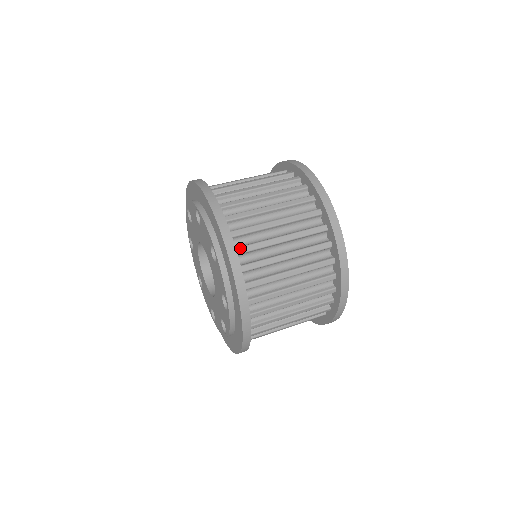
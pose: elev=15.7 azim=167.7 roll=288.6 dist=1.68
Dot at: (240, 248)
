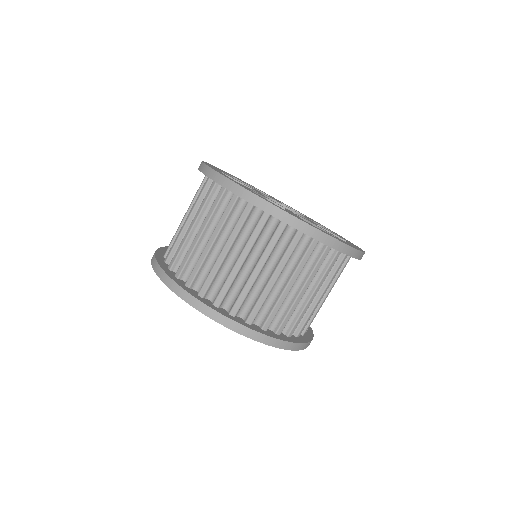
Dot at: (280, 329)
